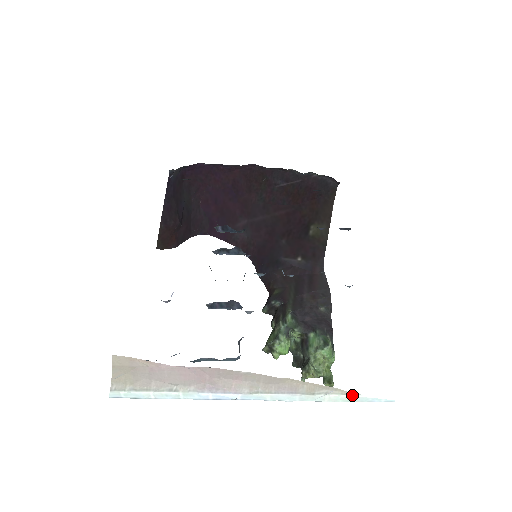
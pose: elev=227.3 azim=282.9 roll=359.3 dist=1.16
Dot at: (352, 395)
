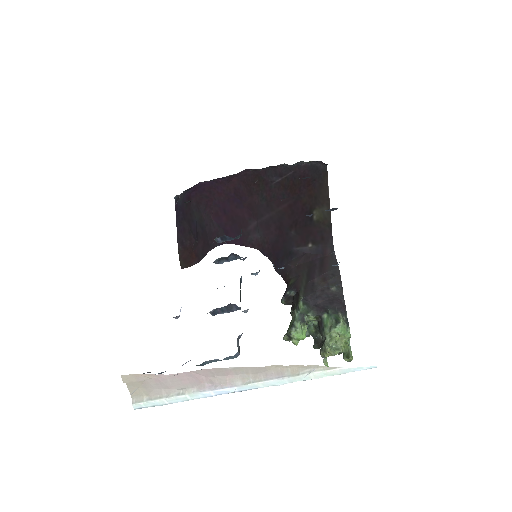
Dot at: (334, 369)
